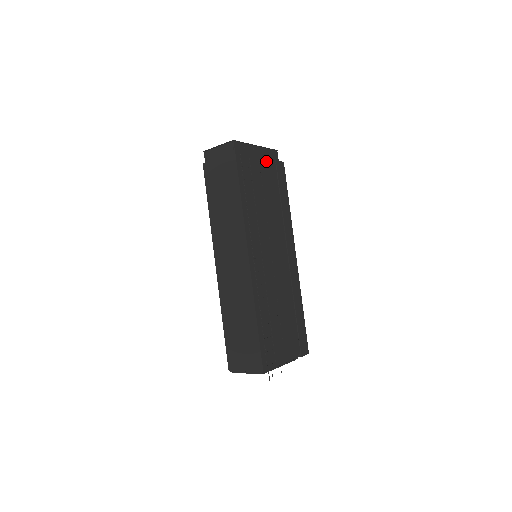
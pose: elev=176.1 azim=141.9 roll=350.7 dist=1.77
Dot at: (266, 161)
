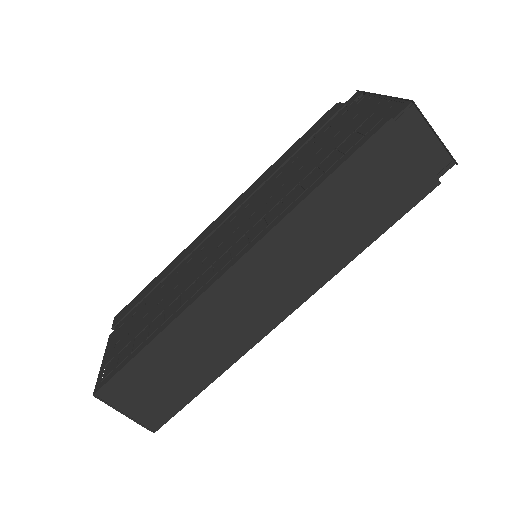
Dot at: occluded
